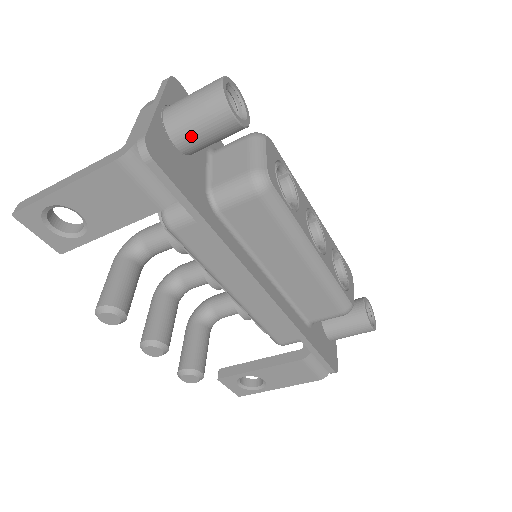
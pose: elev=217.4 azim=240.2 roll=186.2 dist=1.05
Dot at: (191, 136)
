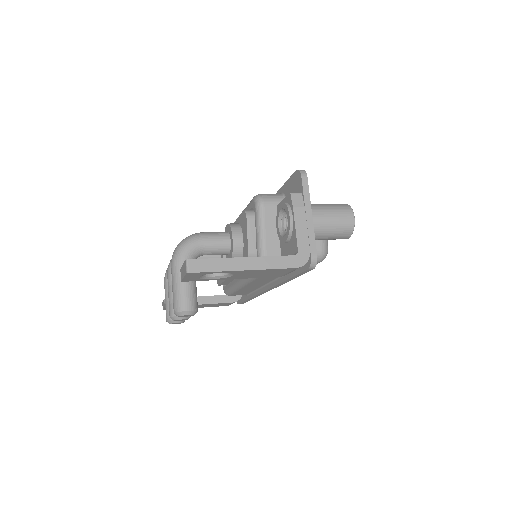
Dot at: (319, 239)
